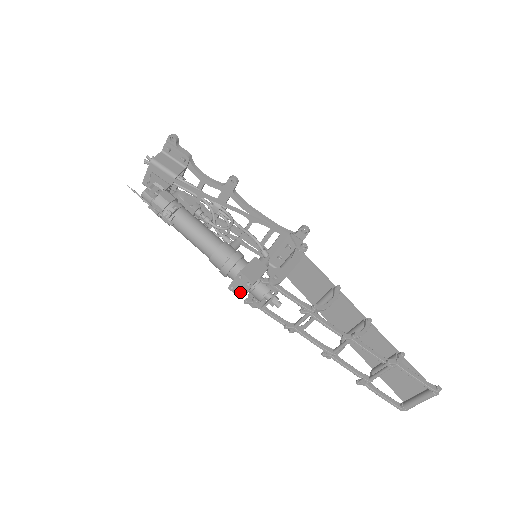
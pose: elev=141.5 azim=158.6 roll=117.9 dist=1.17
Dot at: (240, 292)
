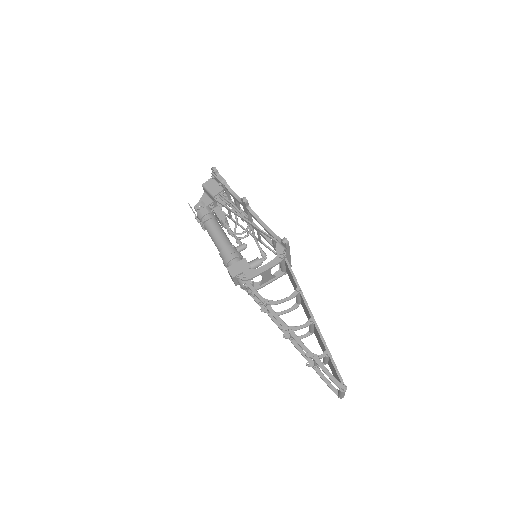
Dot at: (233, 281)
